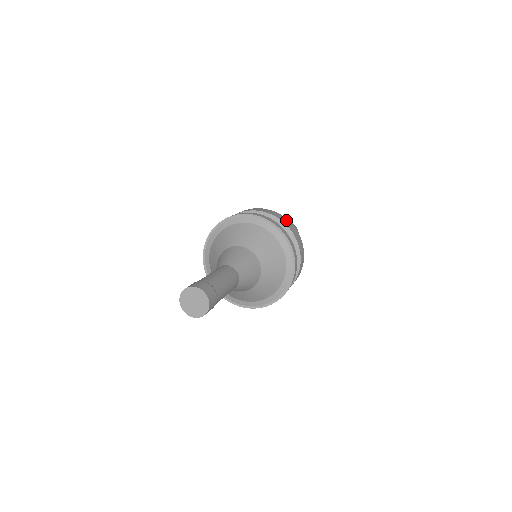
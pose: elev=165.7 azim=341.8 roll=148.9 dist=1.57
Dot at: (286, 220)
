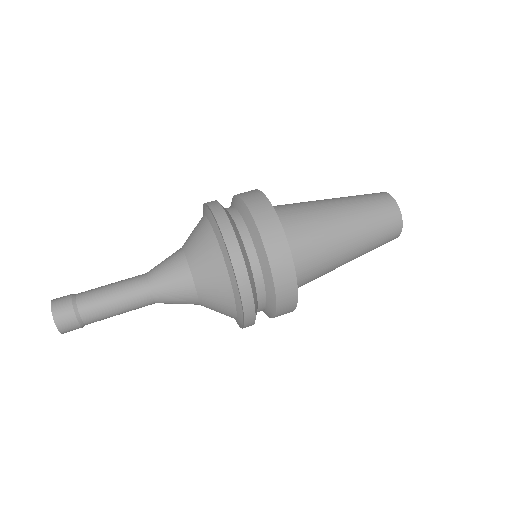
Dot at: (274, 225)
